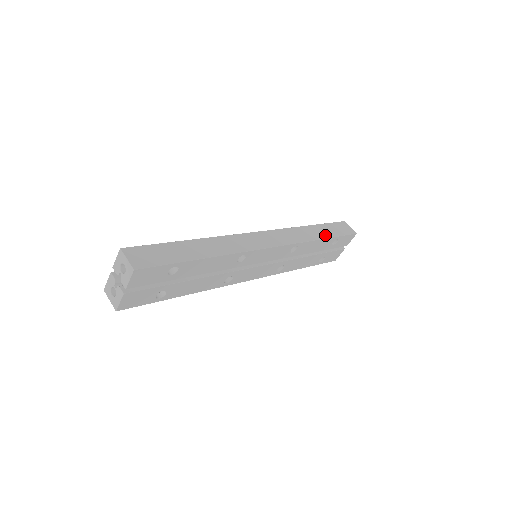
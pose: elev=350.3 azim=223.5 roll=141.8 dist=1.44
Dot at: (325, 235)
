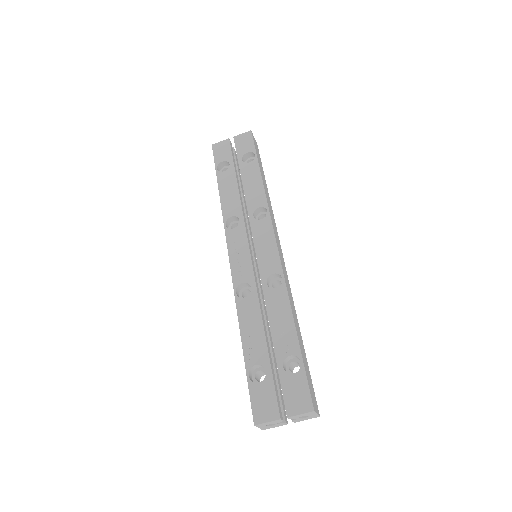
Dot at: (265, 181)
